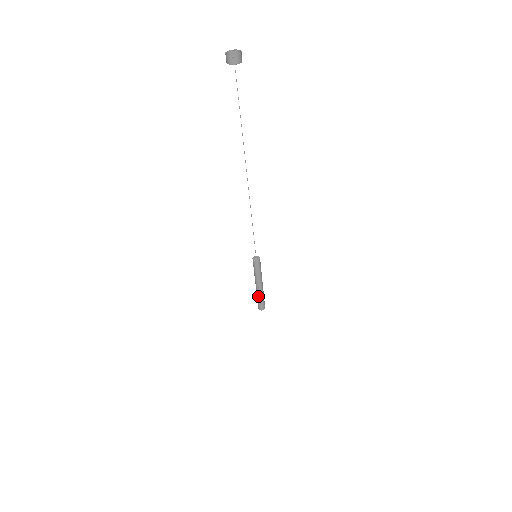
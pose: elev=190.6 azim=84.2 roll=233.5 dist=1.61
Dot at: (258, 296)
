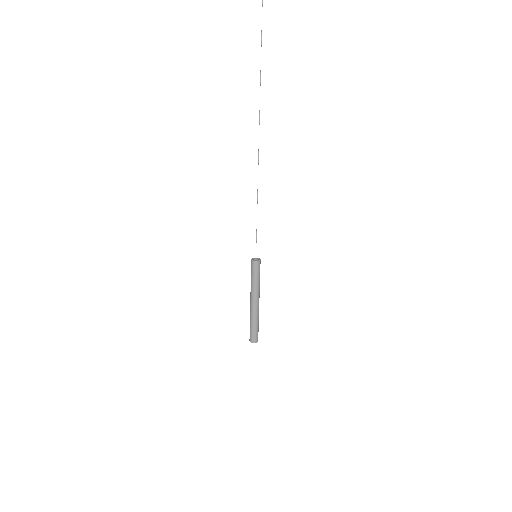
Dot at: (250, 318)
